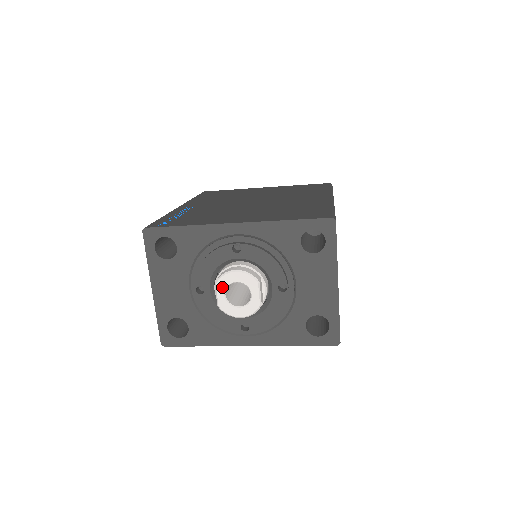
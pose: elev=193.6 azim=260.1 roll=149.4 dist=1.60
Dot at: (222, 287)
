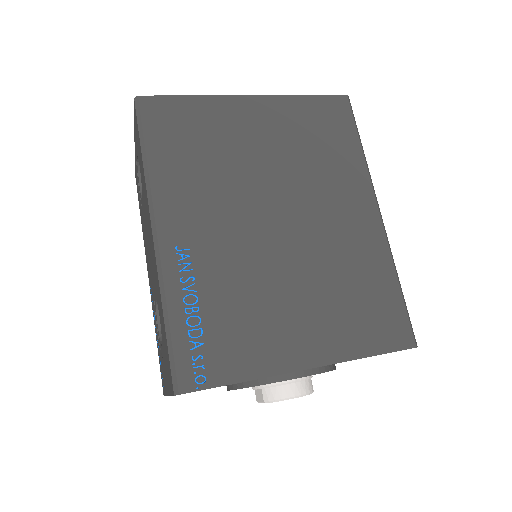
Dot at: occluded
